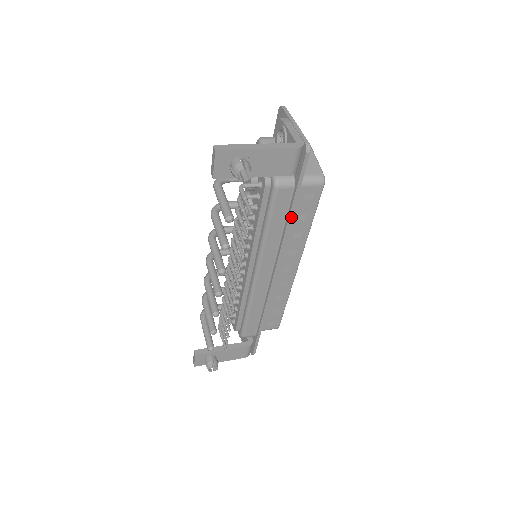
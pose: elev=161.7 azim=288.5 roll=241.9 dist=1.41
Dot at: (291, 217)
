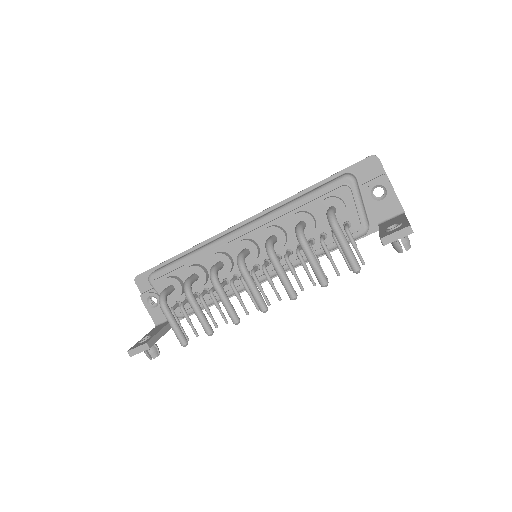
Dot at: occluded
